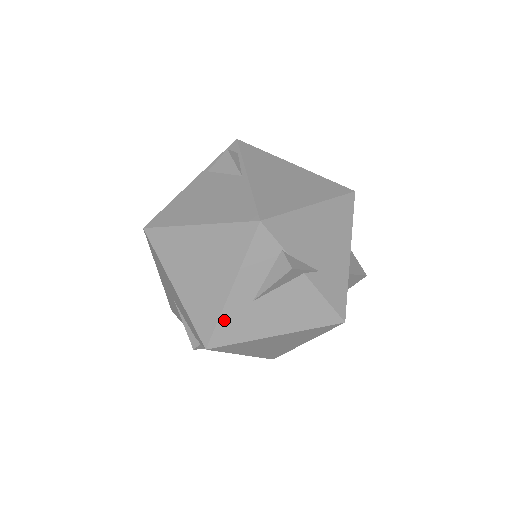
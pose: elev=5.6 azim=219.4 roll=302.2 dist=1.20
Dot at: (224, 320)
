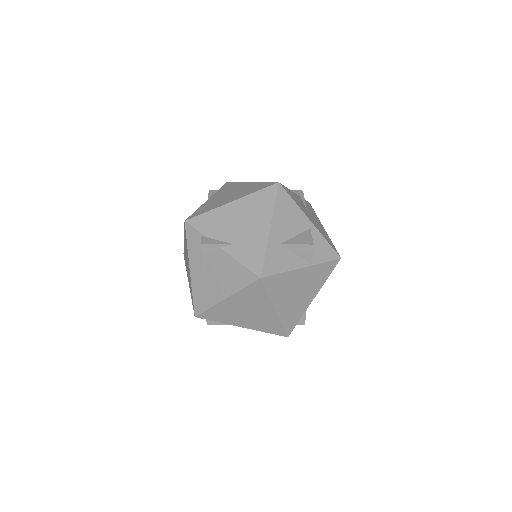
Dot at: (195, 293)
